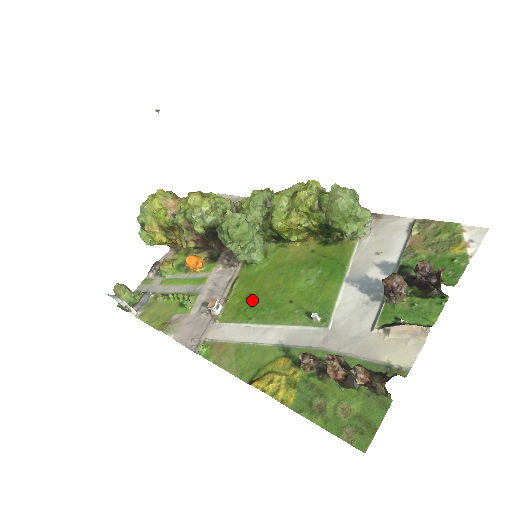
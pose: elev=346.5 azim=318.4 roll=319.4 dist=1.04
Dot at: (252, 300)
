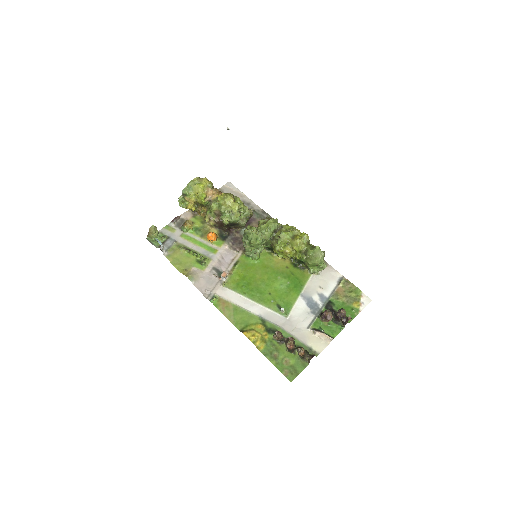
Dot at: (247, 282)
